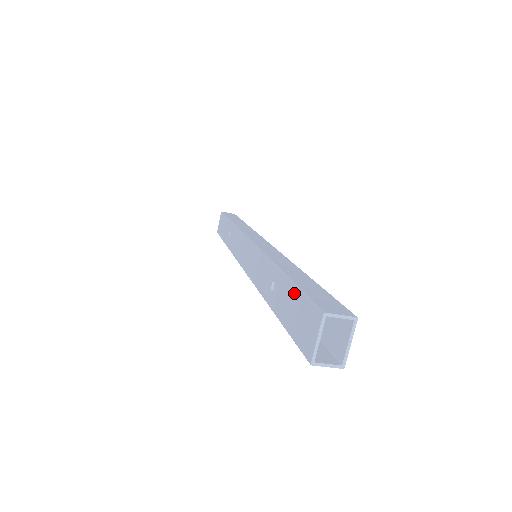
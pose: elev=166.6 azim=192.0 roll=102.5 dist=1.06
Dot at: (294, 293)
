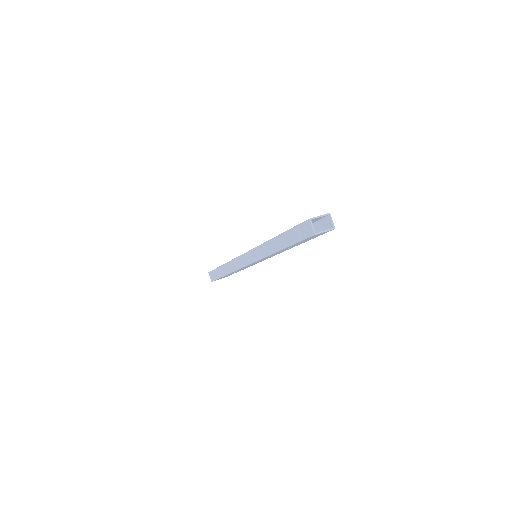
Dot at: occluded
